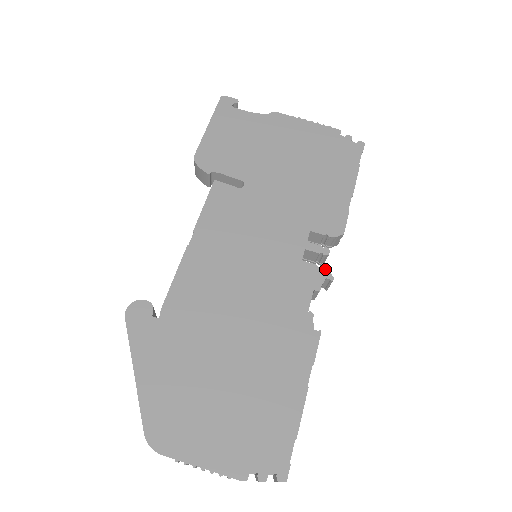
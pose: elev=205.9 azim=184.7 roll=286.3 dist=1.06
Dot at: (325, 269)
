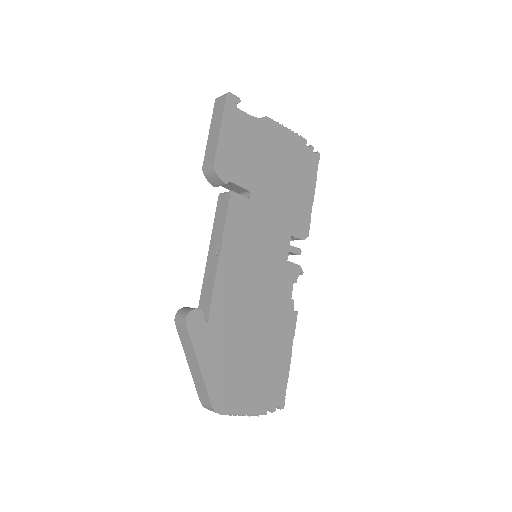
Dot at: (299, 266)
